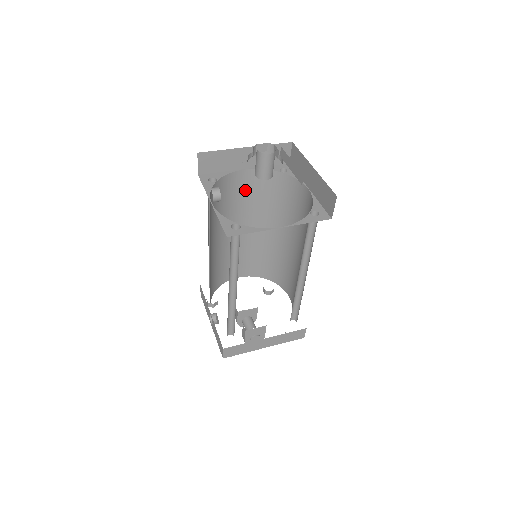
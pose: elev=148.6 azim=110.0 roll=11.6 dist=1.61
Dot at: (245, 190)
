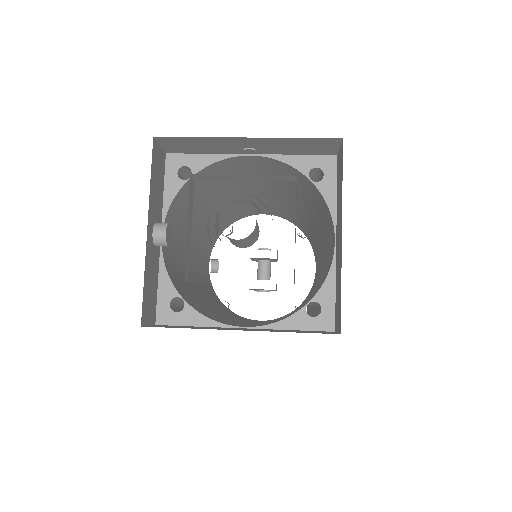
Dot at: (255, 169)
